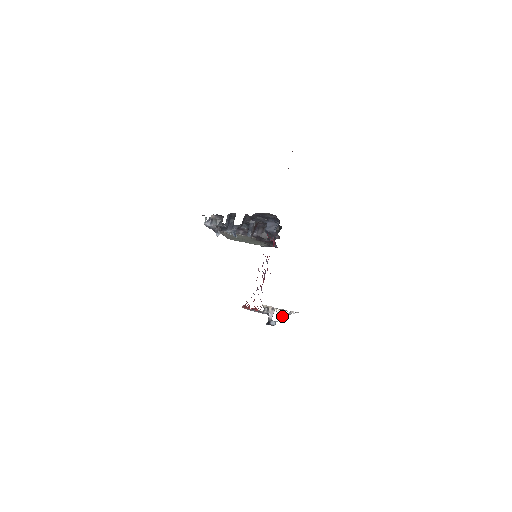
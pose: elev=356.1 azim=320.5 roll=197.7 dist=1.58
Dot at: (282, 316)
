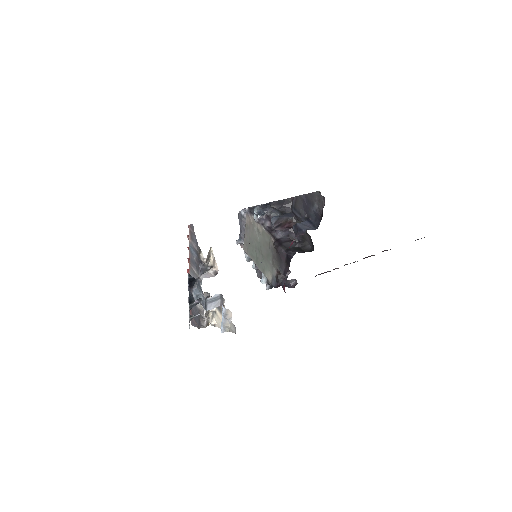
Dot at: (214, 307)
